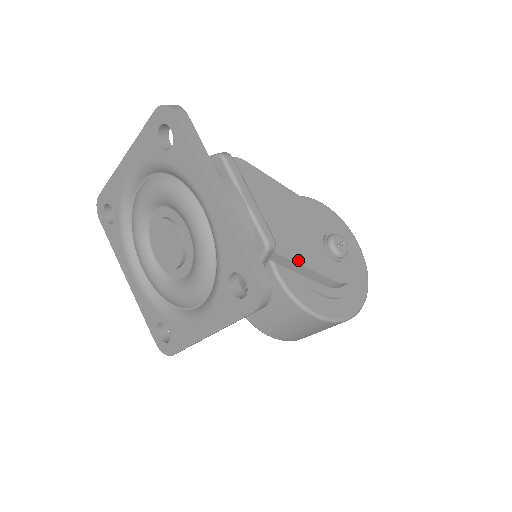
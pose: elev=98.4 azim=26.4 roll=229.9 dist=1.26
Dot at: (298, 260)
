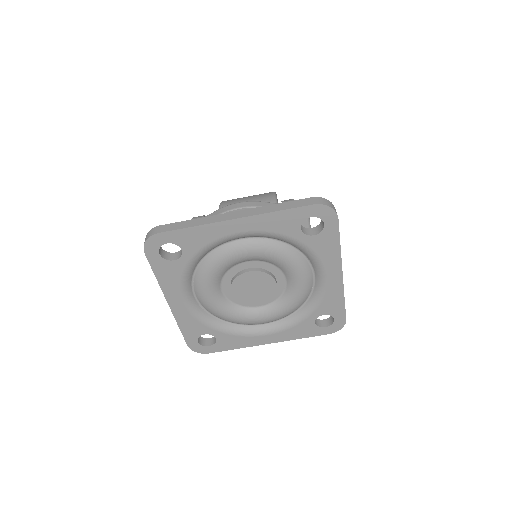
Dot at: occluded
